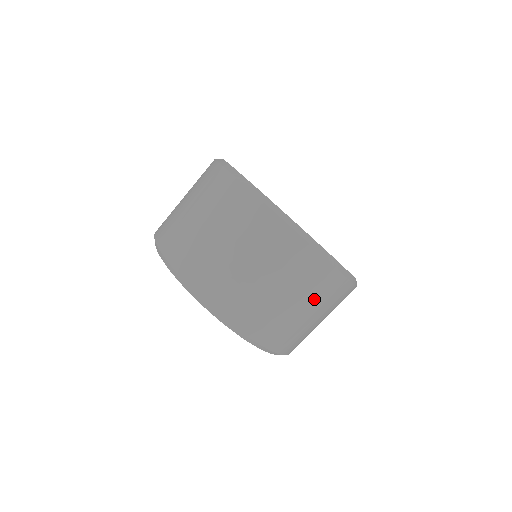
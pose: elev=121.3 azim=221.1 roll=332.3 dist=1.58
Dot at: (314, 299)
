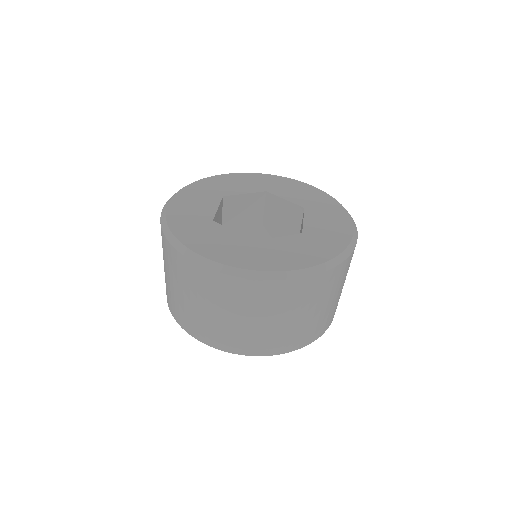
Dot at: (341, 283)
